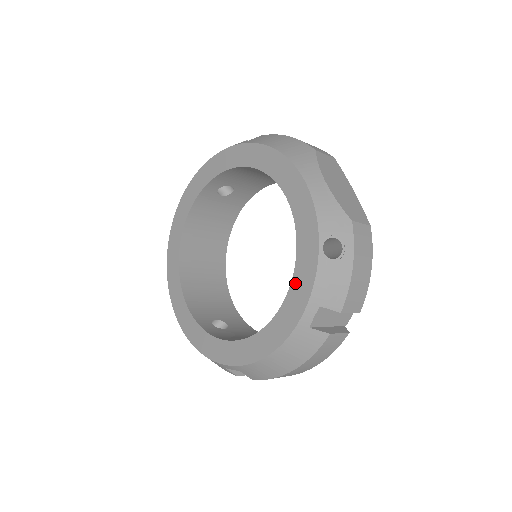
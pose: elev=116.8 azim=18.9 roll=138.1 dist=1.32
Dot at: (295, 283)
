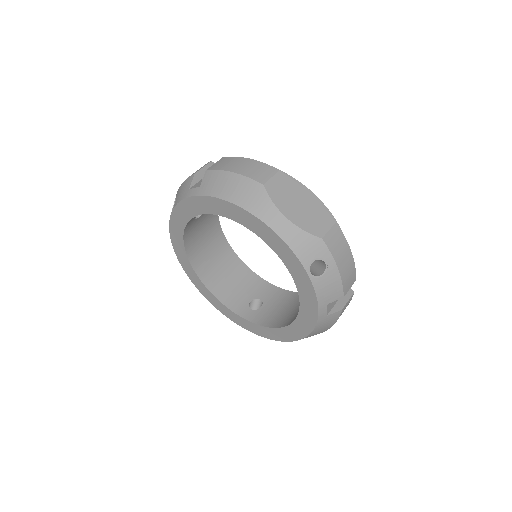
Dot at: (302, 296)
